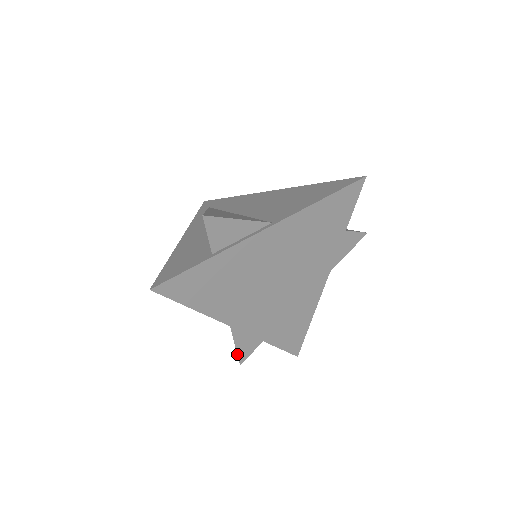
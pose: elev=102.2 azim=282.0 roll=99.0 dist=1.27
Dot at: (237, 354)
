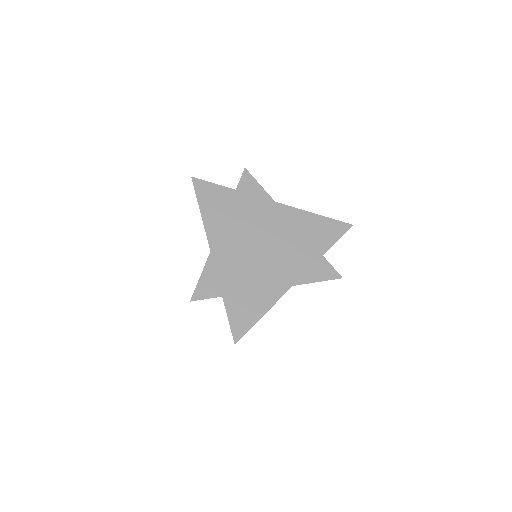
Dot at: (196, 287)
